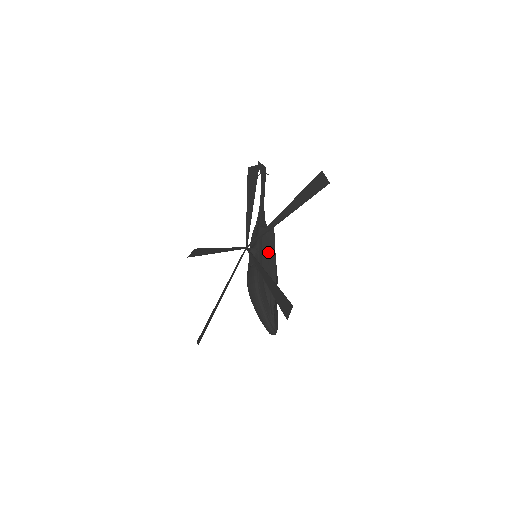
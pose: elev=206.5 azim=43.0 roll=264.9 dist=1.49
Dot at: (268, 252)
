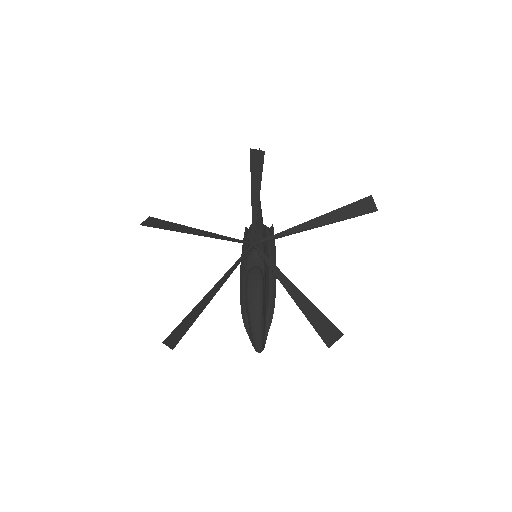
Dot at: (269, 256)
